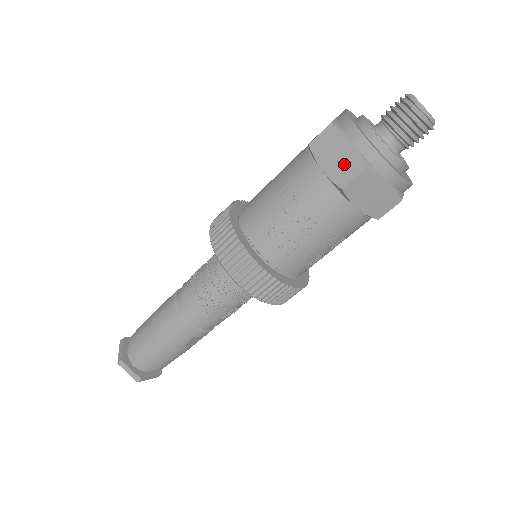
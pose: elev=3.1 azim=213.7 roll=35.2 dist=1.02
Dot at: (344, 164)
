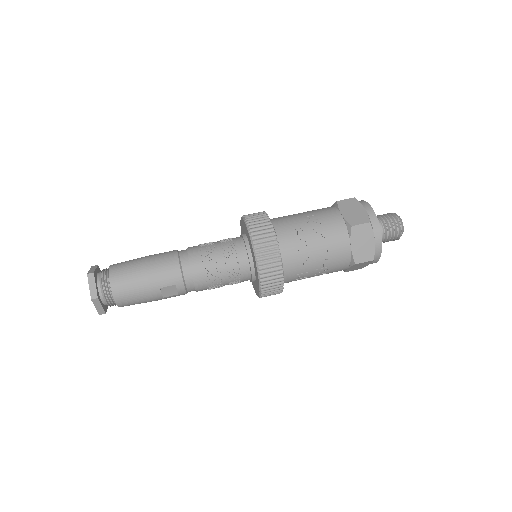
Dot at: (357, 216)
